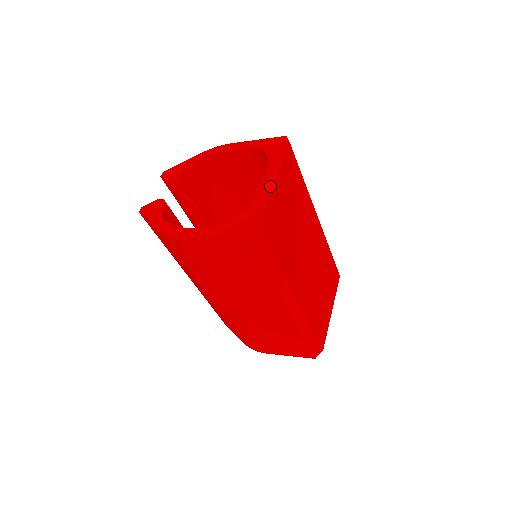
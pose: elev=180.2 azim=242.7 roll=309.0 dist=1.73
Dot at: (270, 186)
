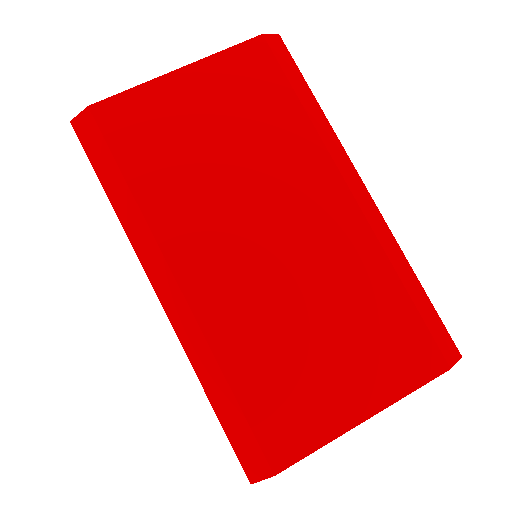
Dot at: (166, 76)
